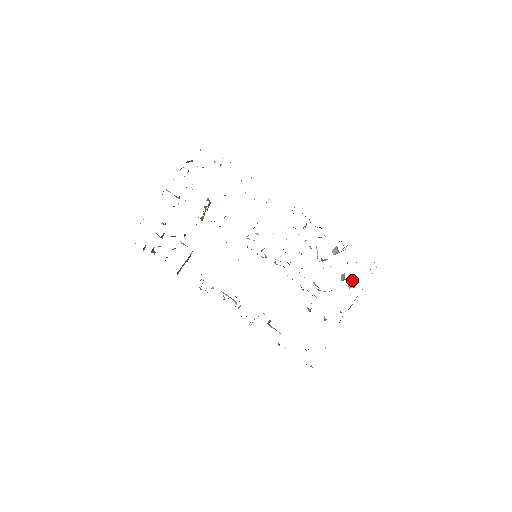
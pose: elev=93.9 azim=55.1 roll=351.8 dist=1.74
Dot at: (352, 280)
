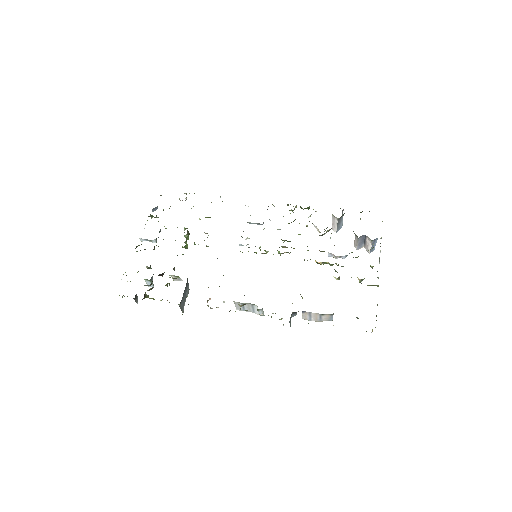
Dot at: (366, 237)
